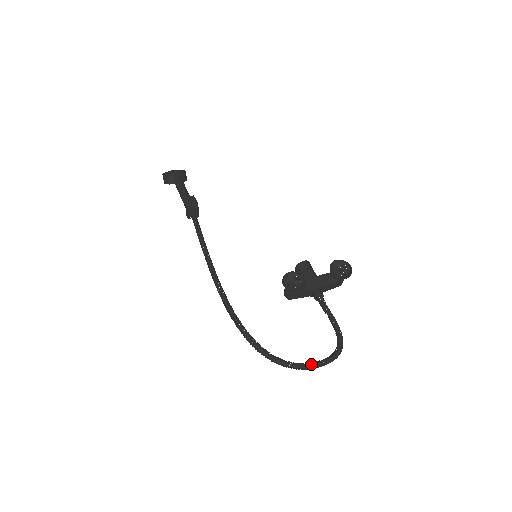
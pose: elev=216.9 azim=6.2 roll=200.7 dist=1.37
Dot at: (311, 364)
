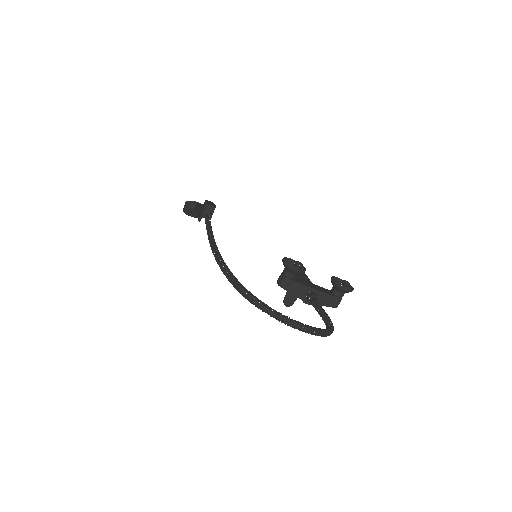
Dot at: occluded
